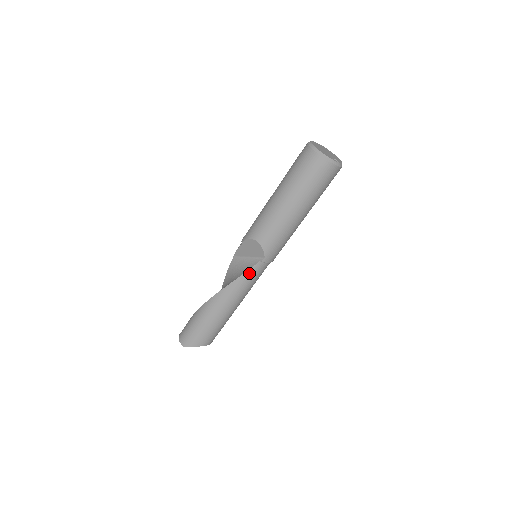
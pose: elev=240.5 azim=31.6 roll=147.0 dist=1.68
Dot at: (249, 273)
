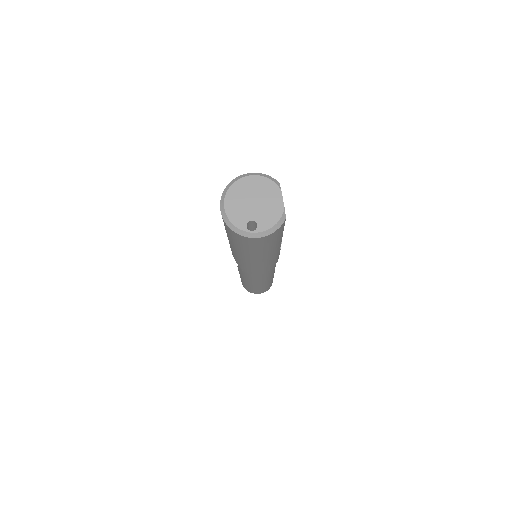
Dot at: (242, 271)
